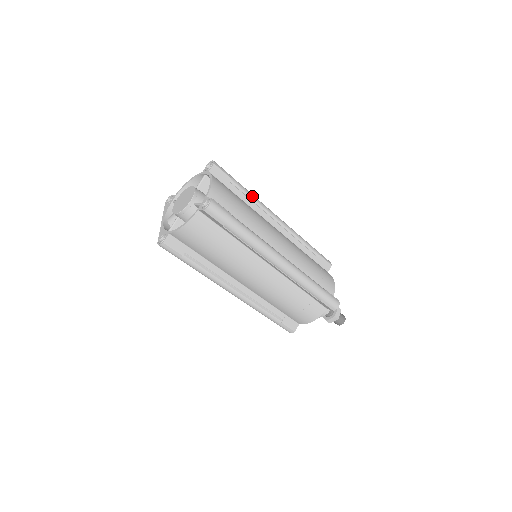
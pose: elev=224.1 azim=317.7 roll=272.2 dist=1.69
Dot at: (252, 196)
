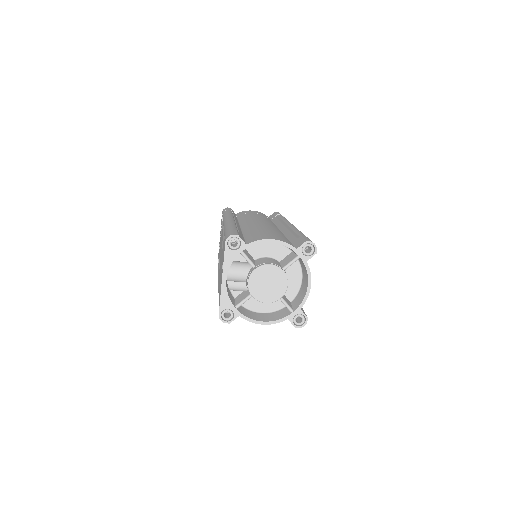
Dot at: occluded
